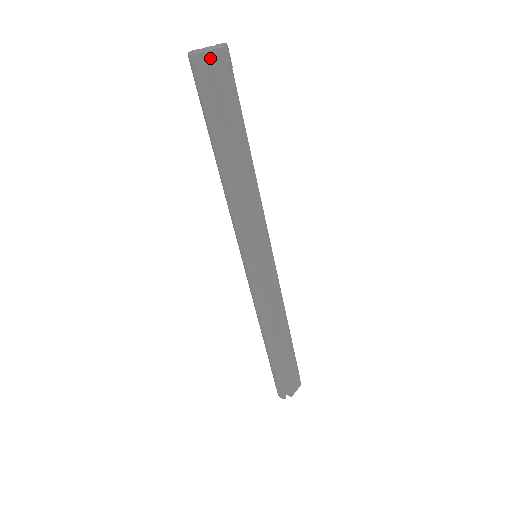
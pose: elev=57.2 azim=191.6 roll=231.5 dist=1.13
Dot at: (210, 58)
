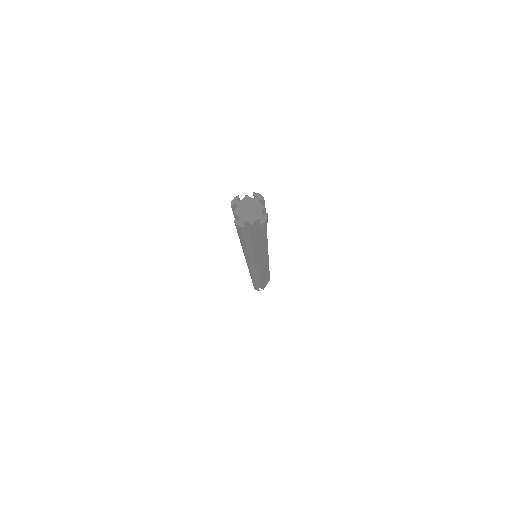
Dot at: (253, 226)
